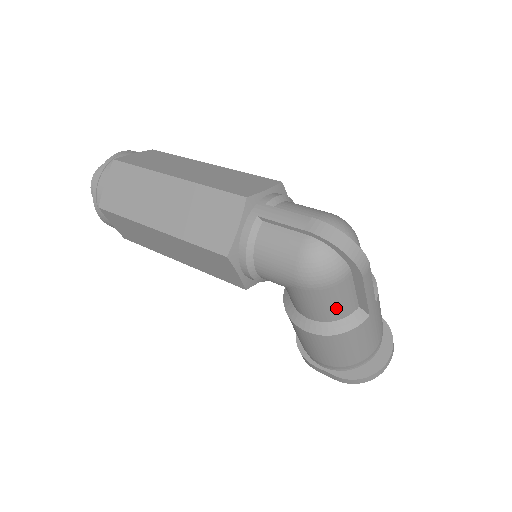
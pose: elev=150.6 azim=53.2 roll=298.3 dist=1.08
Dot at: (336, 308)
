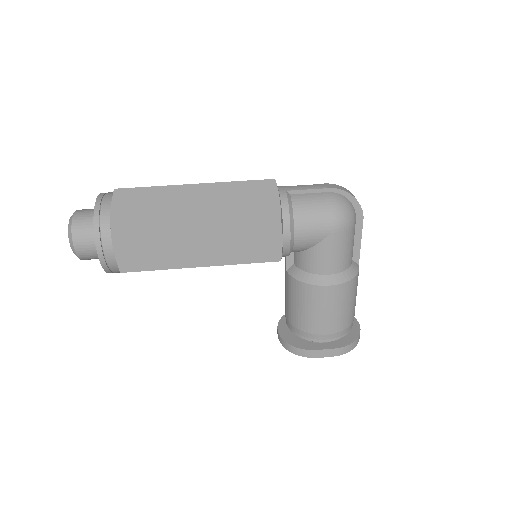
Dot at: (349, 253)
